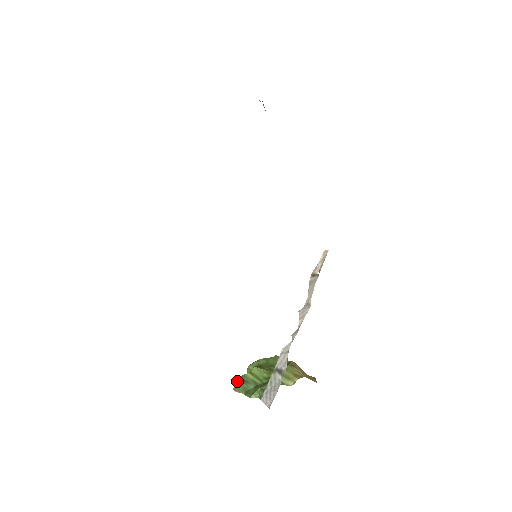
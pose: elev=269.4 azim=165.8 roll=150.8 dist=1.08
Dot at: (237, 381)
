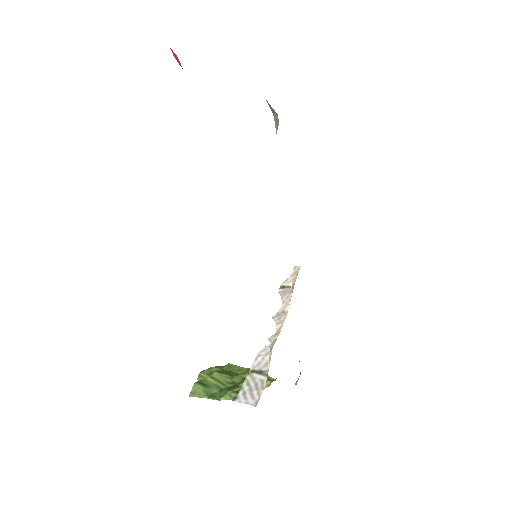
Dot at: (196, 386)
